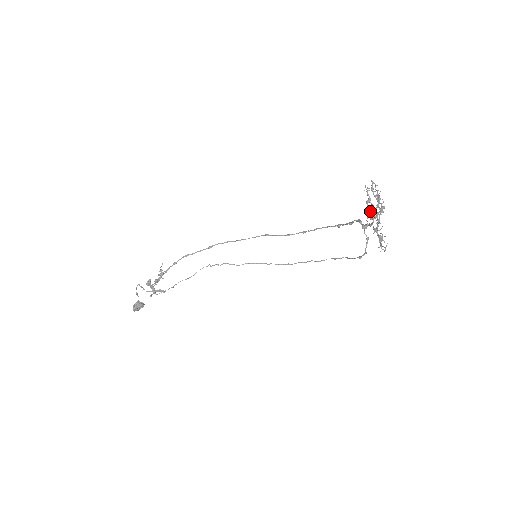
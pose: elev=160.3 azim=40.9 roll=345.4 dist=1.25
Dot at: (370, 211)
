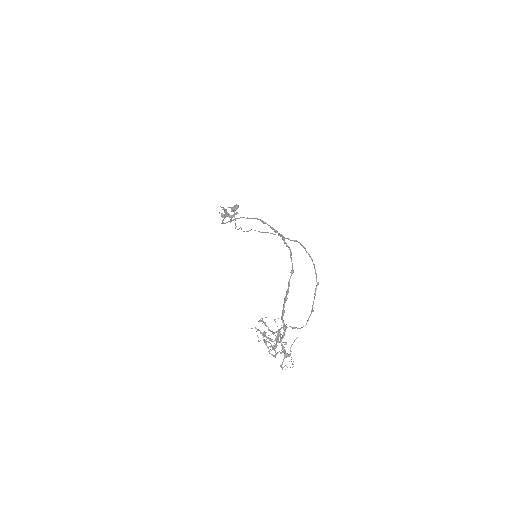
Dot at: (270, 340)
